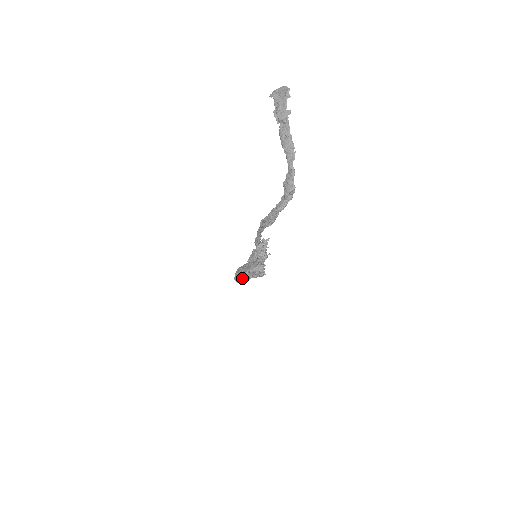
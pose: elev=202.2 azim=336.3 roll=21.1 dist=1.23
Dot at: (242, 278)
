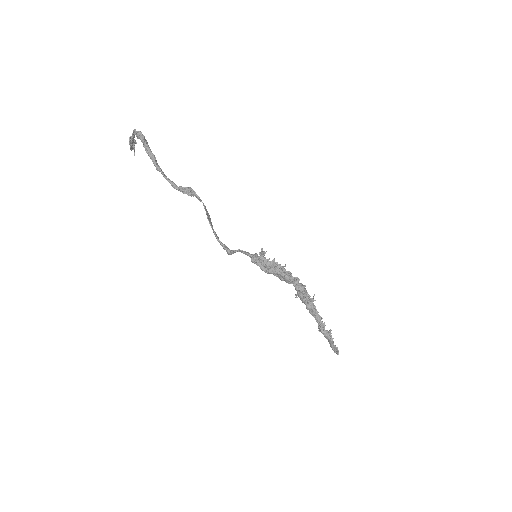
Dot at: (321, 329)
